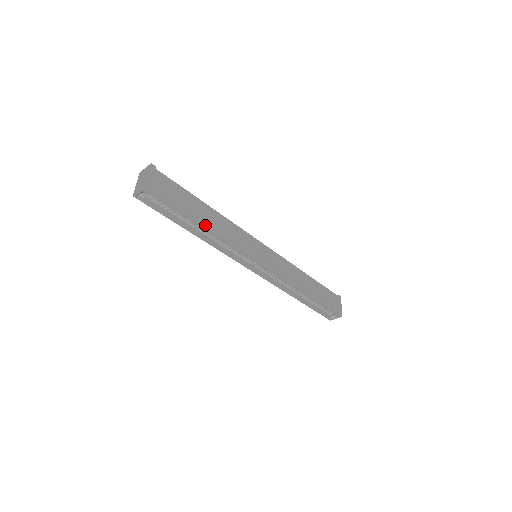
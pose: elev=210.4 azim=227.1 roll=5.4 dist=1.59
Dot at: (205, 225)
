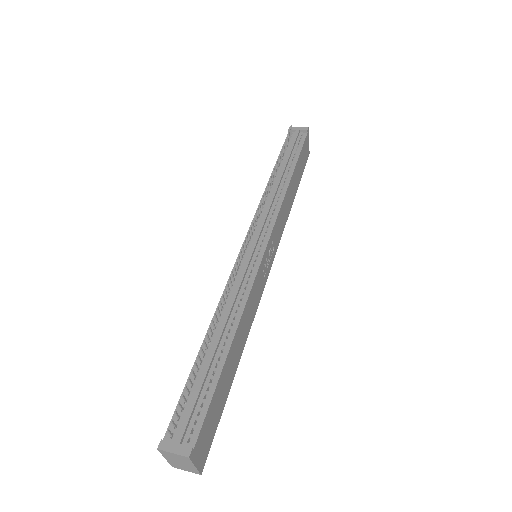
Dot at: (238, 362)
